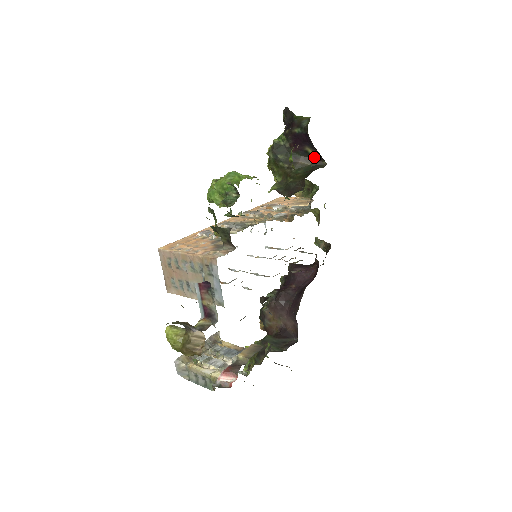
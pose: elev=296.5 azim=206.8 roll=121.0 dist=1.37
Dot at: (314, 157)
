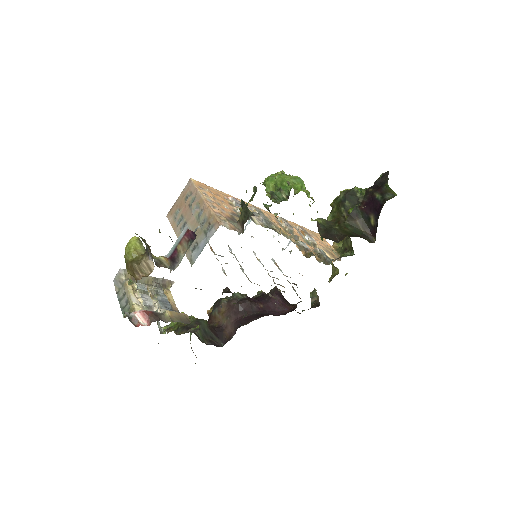
Dot at: (371, 228)
